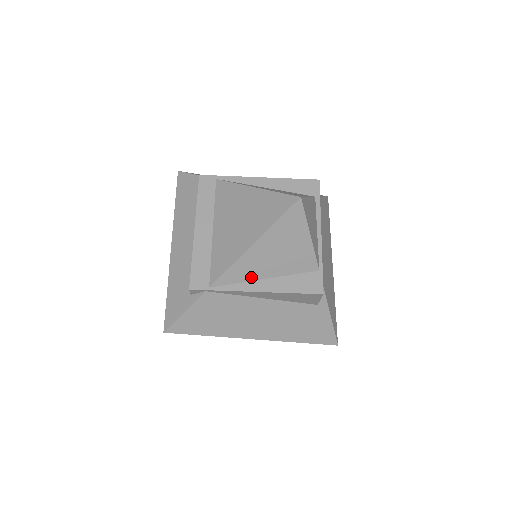
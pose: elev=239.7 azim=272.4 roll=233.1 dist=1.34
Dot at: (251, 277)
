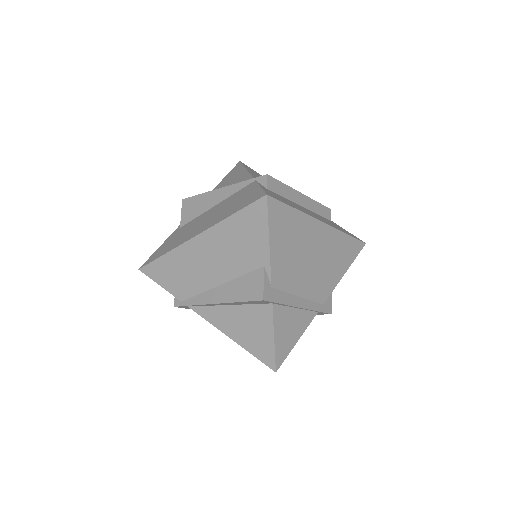
Dot at: occluded
